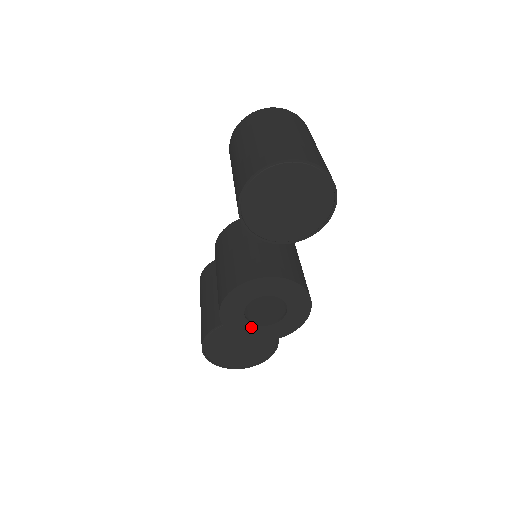
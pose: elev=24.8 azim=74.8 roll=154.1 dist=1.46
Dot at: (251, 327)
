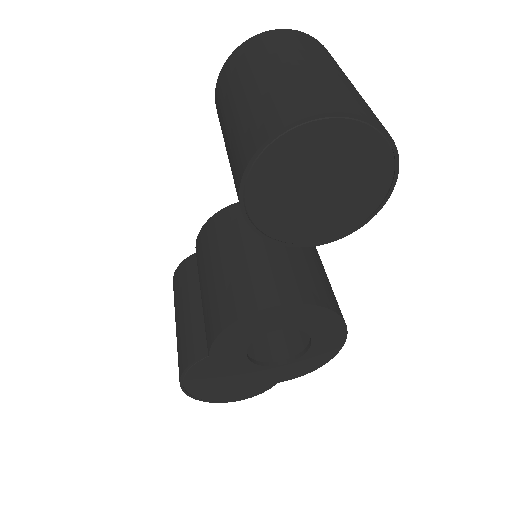
Dot at: (255, 369)
